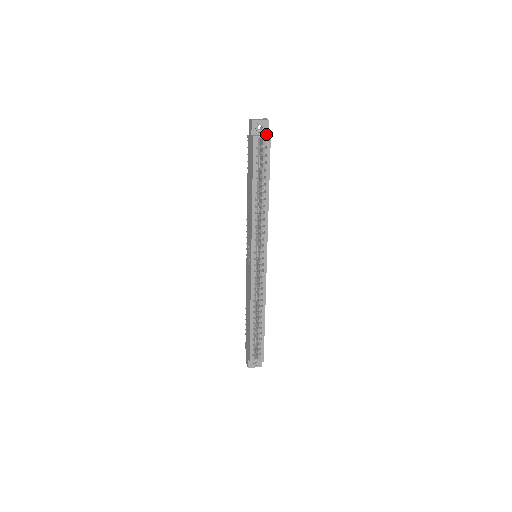
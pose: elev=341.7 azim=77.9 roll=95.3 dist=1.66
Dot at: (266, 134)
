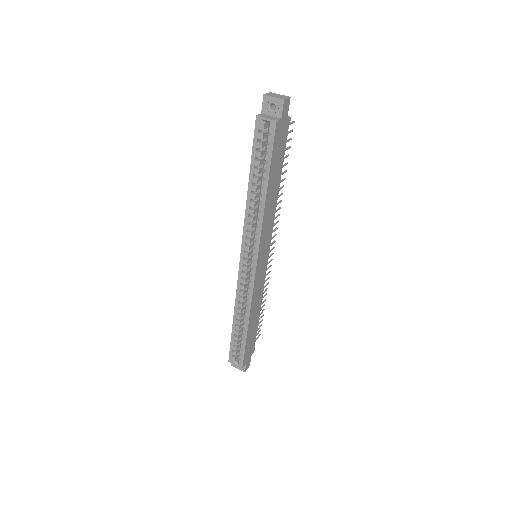
Dot at: (278, 117)
